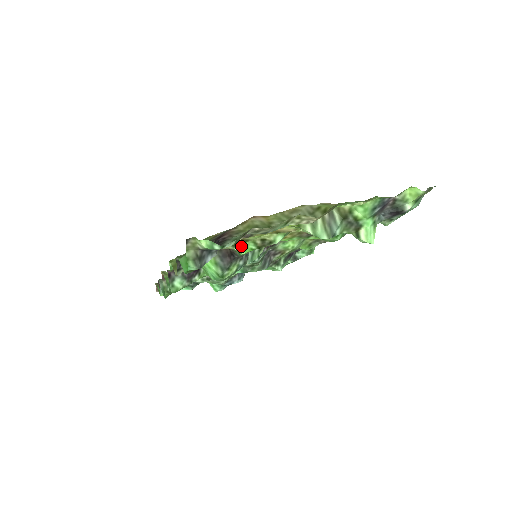
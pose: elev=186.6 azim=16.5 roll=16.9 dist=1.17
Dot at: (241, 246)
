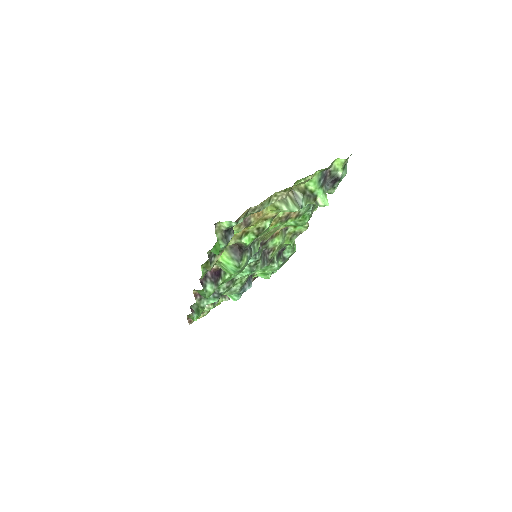
Dot at: (245, 238)
